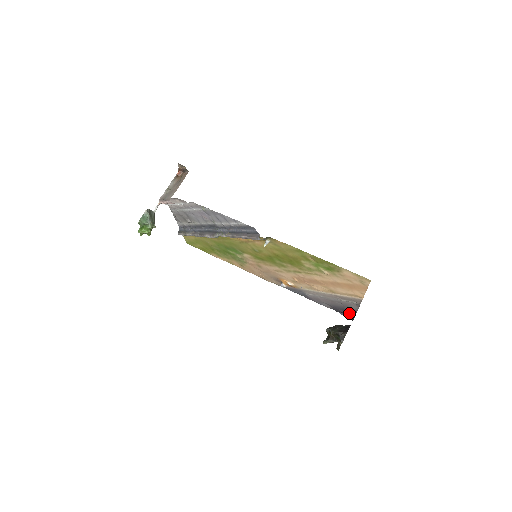
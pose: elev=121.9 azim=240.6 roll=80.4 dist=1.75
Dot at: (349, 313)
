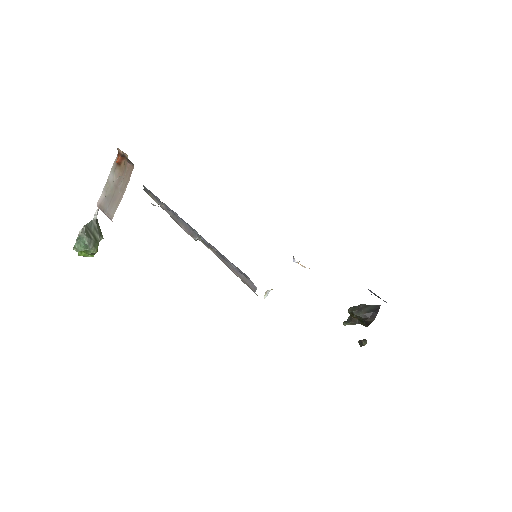
Dot at: occluded
